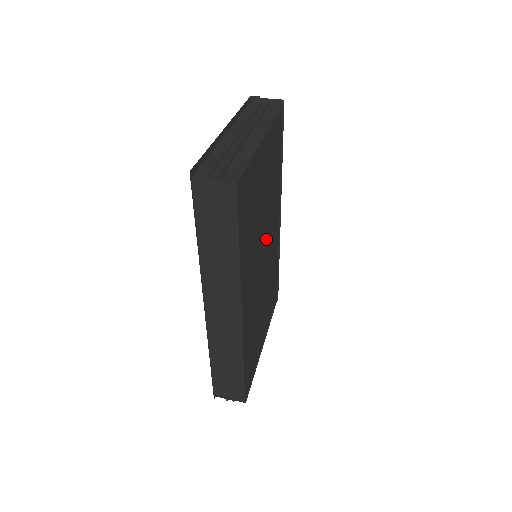
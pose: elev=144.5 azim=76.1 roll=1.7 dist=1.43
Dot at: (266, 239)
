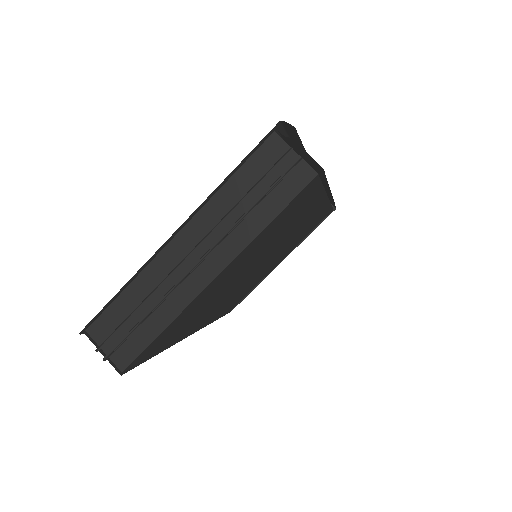
Dot at: (267, 255)
